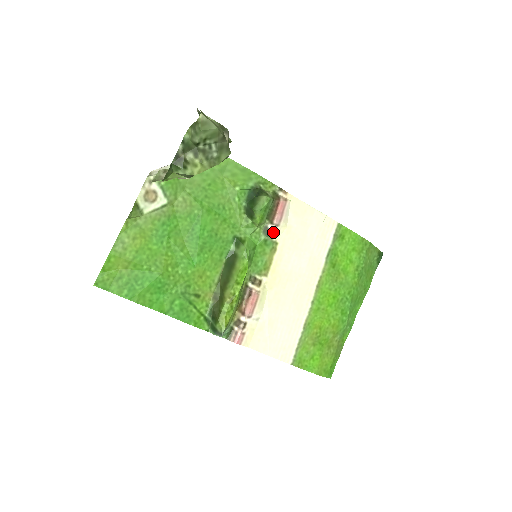
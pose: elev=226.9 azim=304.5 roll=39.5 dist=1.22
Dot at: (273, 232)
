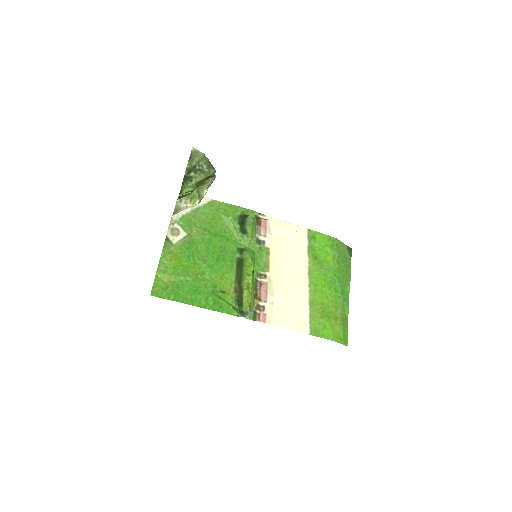
Dot at: (263, 241)
